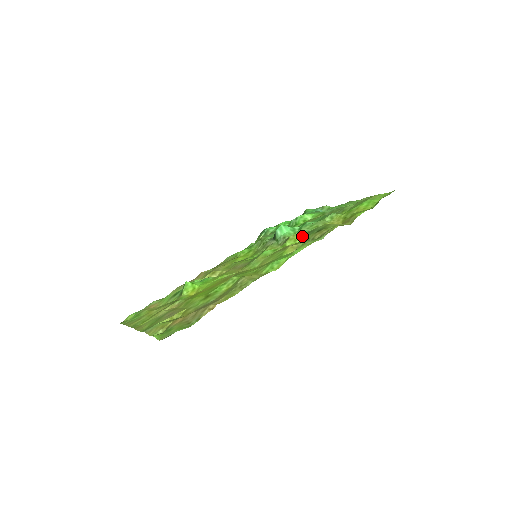
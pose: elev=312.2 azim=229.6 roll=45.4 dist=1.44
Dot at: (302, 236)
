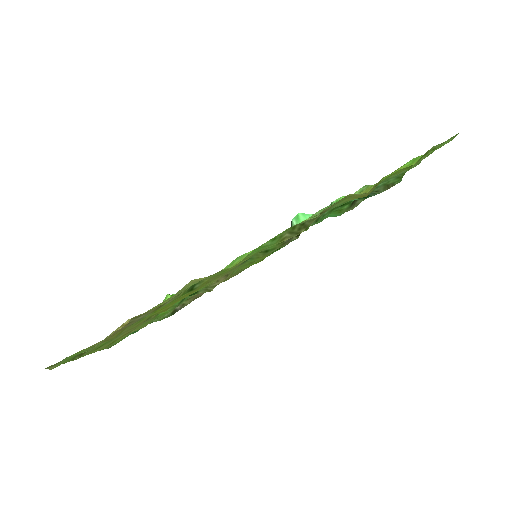
Dot at: occluded
